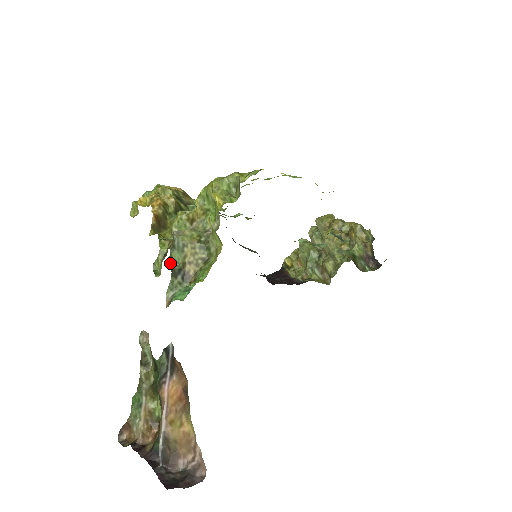
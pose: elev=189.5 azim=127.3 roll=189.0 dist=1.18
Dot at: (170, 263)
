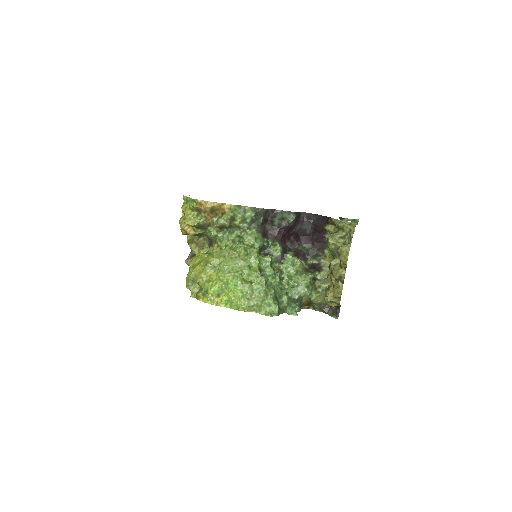
Dot at: occluded
